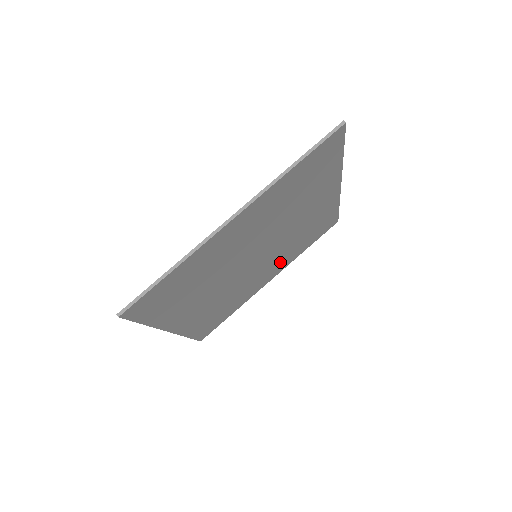
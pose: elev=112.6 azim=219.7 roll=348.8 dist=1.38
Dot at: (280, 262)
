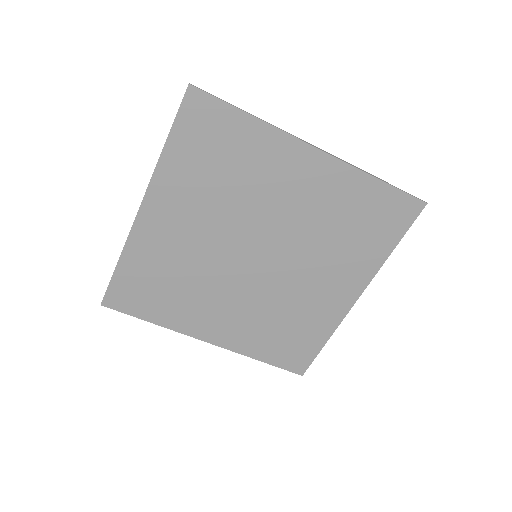
Dot at: (339, 269)
